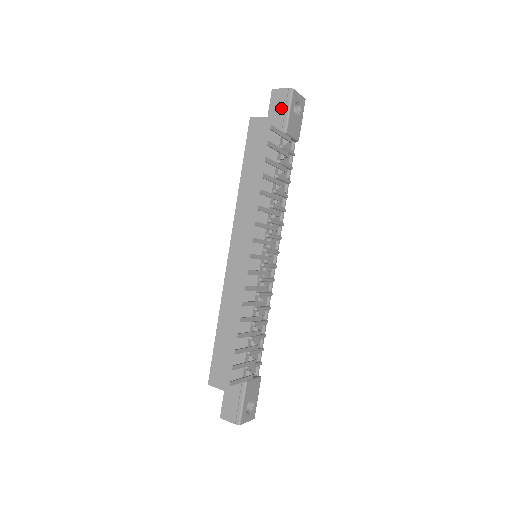
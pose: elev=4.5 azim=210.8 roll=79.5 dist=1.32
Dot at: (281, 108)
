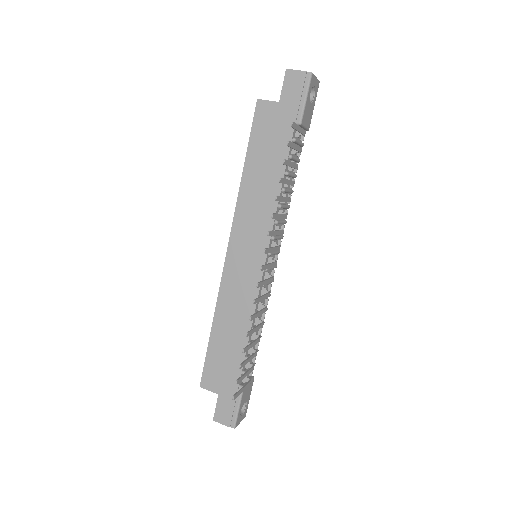
Dot at: (296, 94)
